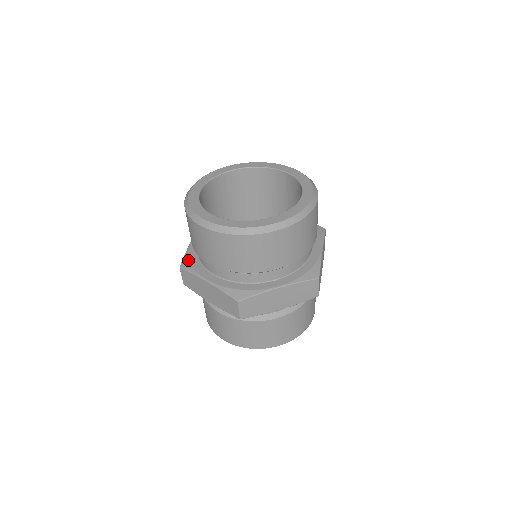
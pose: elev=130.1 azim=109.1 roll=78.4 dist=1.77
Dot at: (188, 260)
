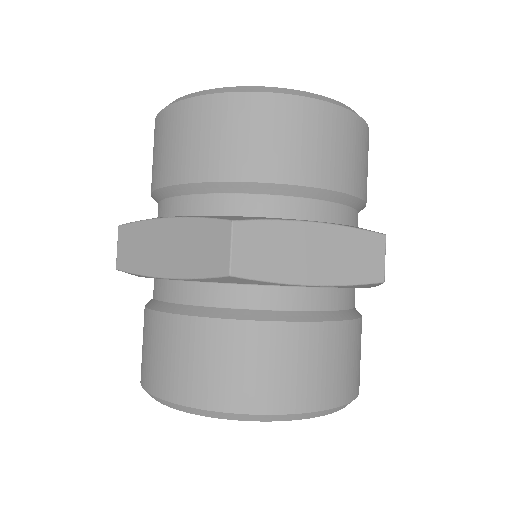
Dot at: occluded
